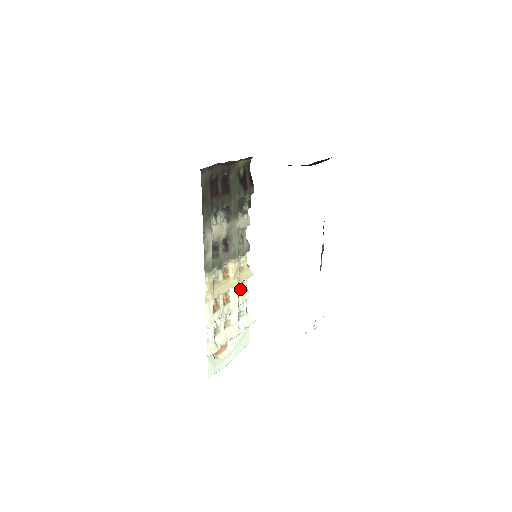
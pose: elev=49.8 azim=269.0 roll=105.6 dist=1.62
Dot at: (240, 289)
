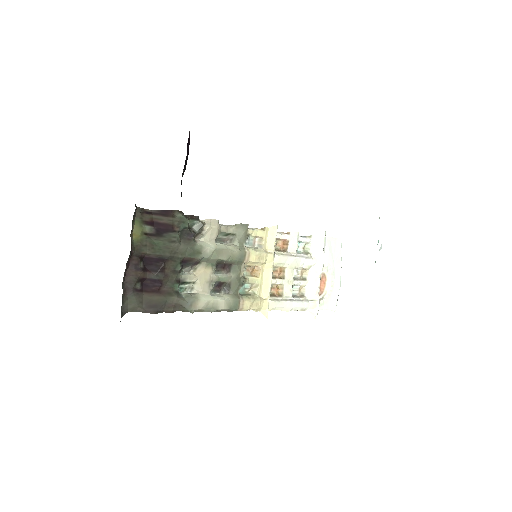
Dot at: (281, 245)
